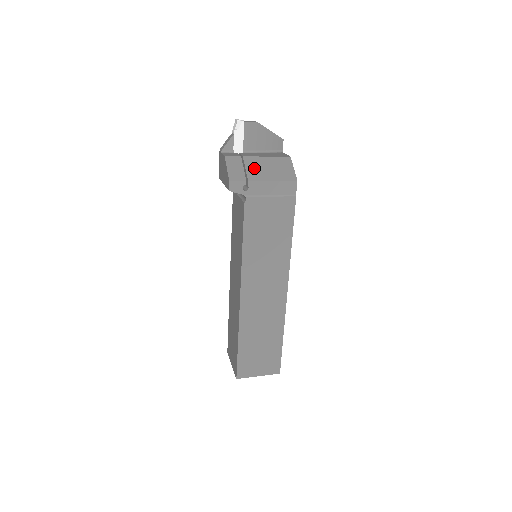
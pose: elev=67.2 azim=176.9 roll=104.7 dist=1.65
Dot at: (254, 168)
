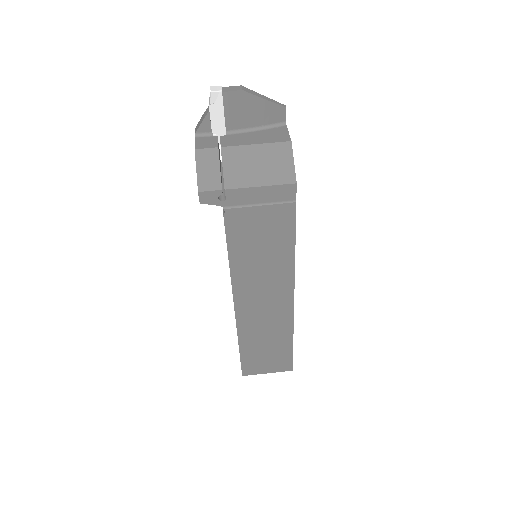
Dot at: (235, 166)
